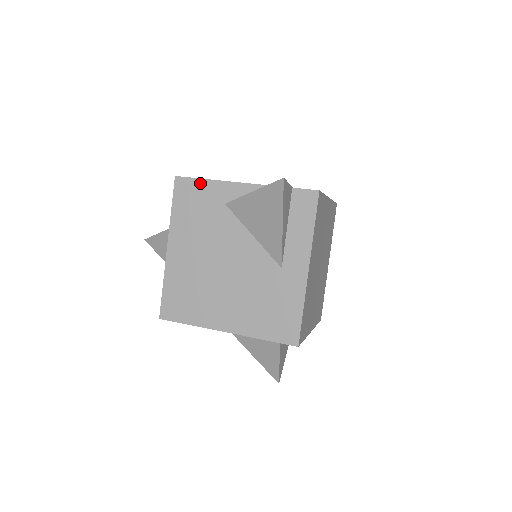
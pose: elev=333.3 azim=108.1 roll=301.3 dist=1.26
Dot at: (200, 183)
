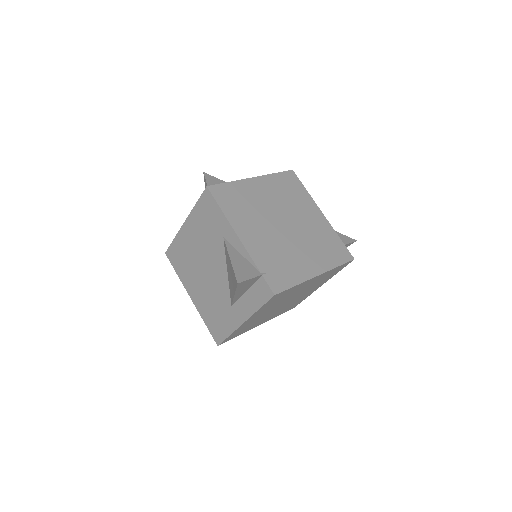
Dot at: (217, 208)
